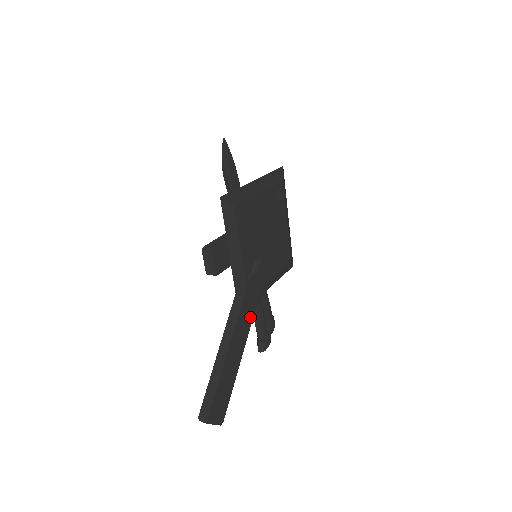
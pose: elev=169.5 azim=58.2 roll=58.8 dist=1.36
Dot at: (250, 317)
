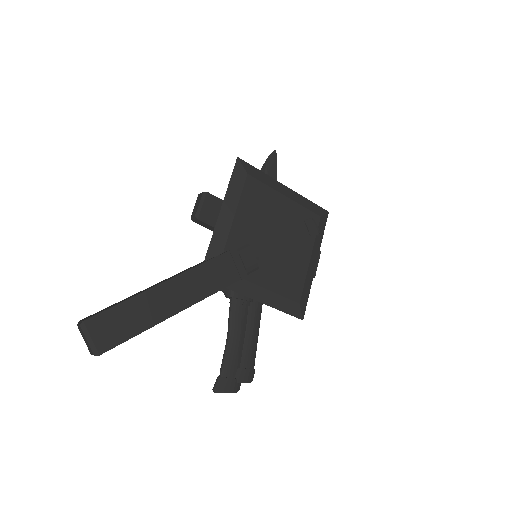
Dot at: (210, 289)
